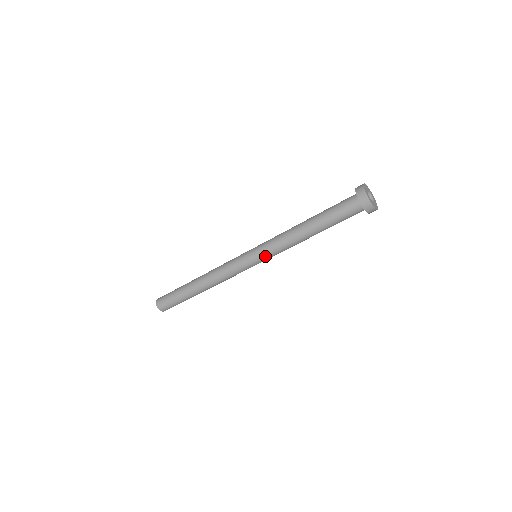
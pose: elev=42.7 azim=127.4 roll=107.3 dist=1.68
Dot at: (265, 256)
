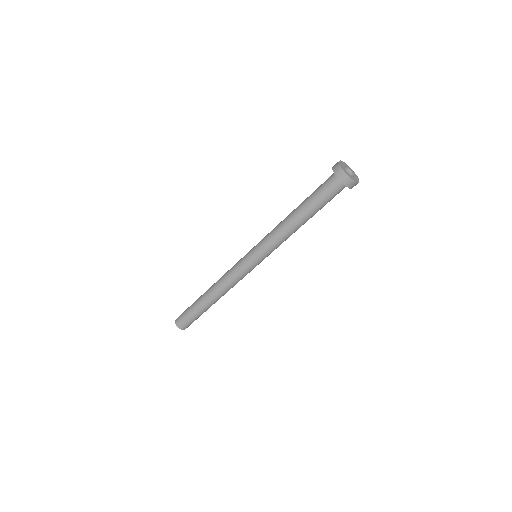
Dot at: (262, 253)
